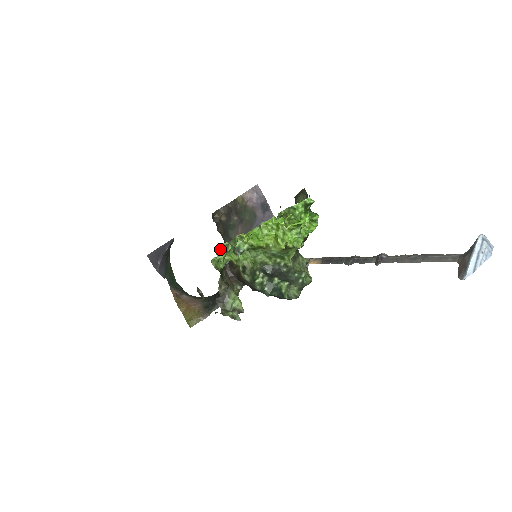
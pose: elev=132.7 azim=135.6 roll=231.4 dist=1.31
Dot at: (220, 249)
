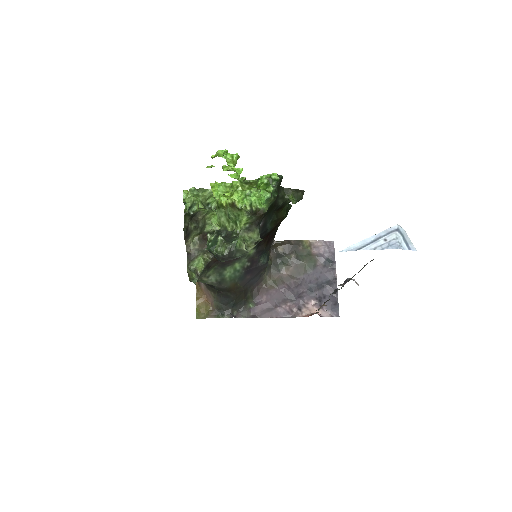
Dot at: occluded
